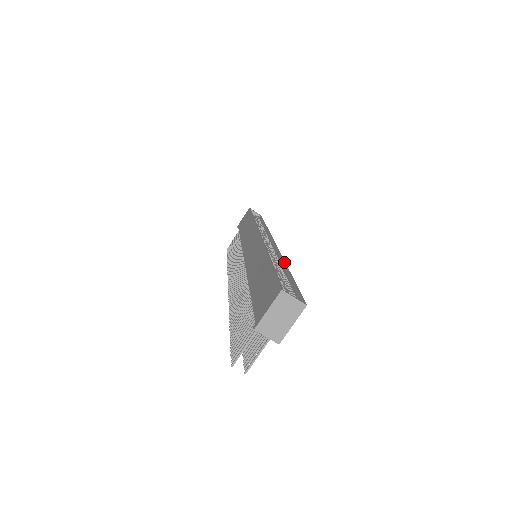
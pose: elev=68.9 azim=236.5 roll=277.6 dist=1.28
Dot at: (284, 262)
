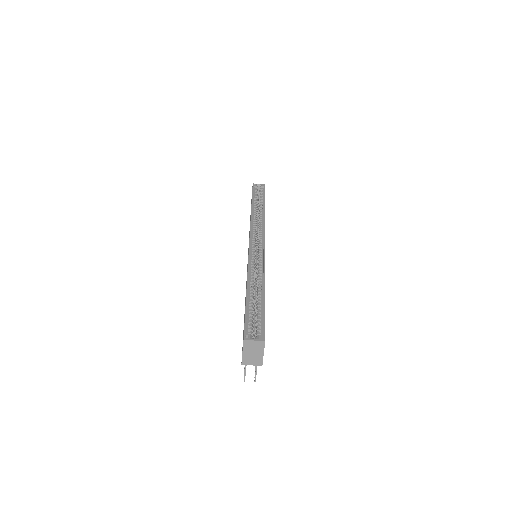
Dot at: (264, 277)
